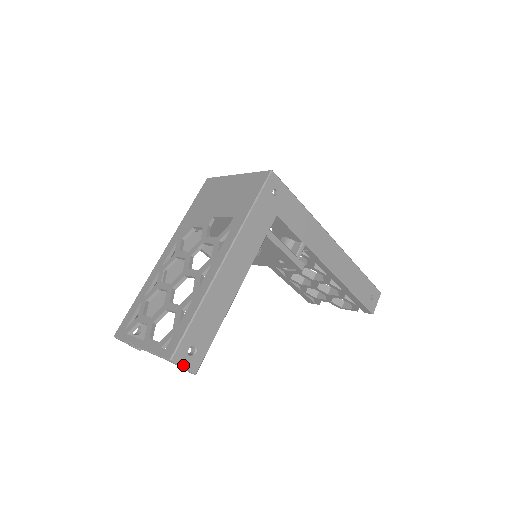
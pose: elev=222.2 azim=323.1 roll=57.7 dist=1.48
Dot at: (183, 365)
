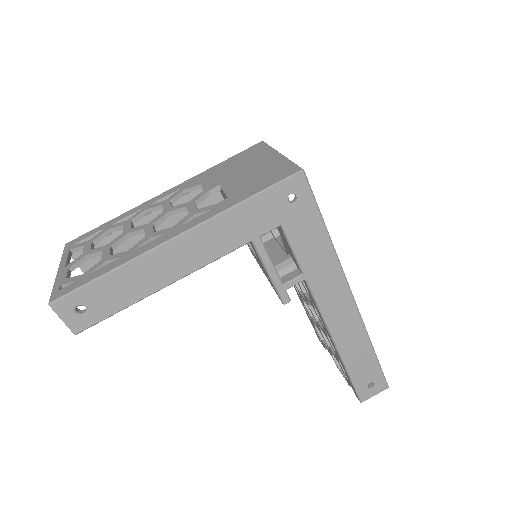
Dot at: (62, 317)
